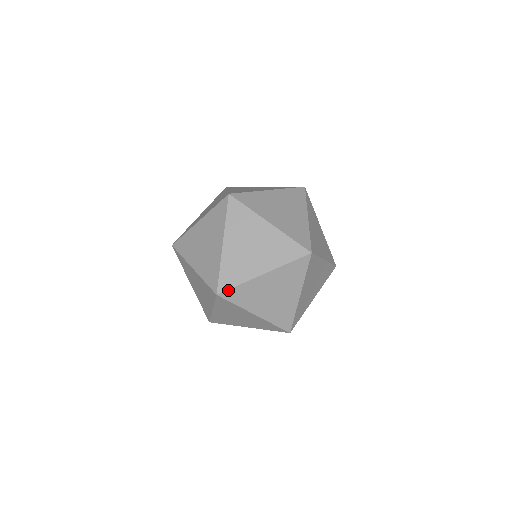
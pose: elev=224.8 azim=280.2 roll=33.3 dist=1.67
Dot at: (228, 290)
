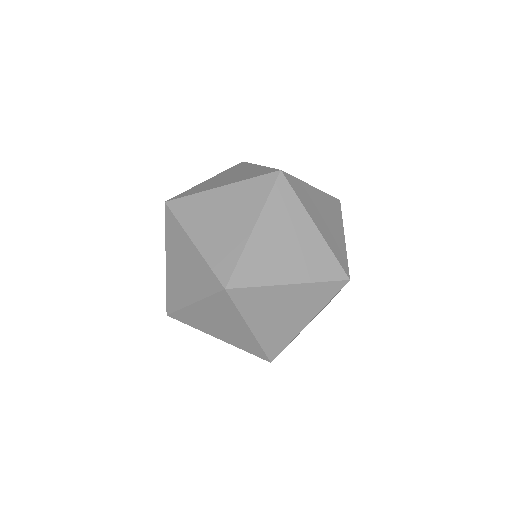
Dot at: (176, 197)
